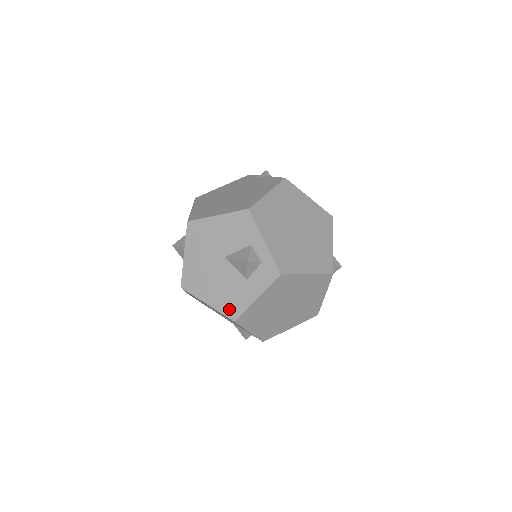
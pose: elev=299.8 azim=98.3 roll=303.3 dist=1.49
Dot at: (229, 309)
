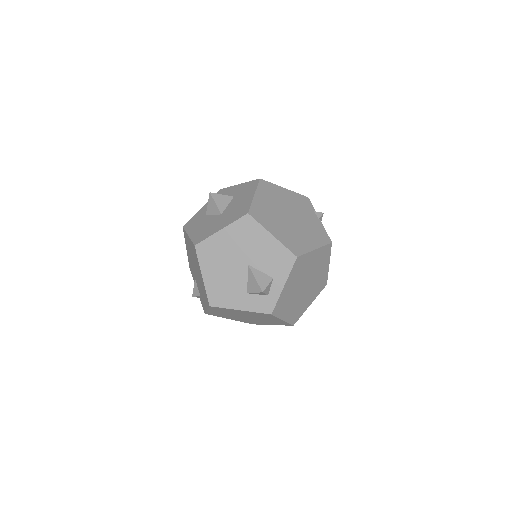
Dot at: (215, 296)
